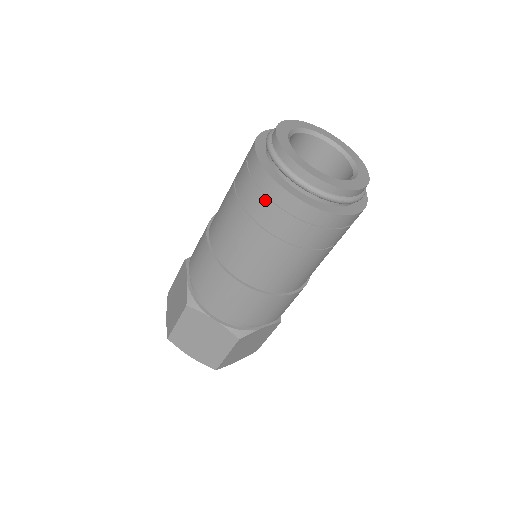
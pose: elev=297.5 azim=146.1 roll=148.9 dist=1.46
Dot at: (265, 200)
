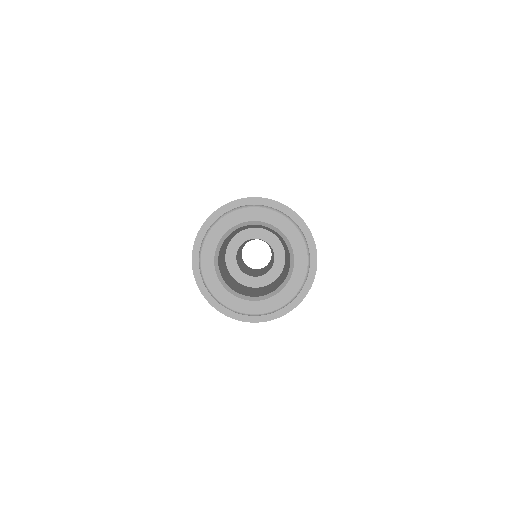
Dot at: occluded
